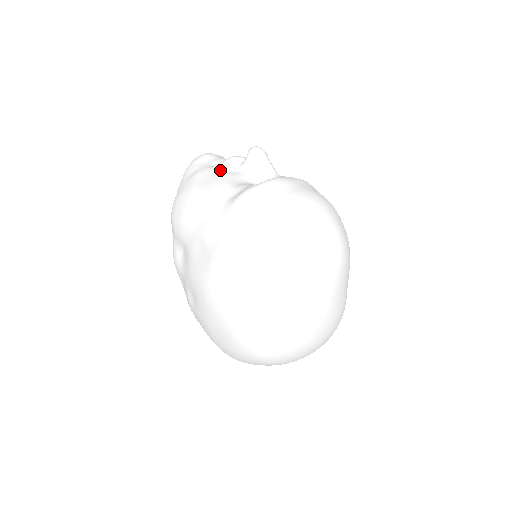
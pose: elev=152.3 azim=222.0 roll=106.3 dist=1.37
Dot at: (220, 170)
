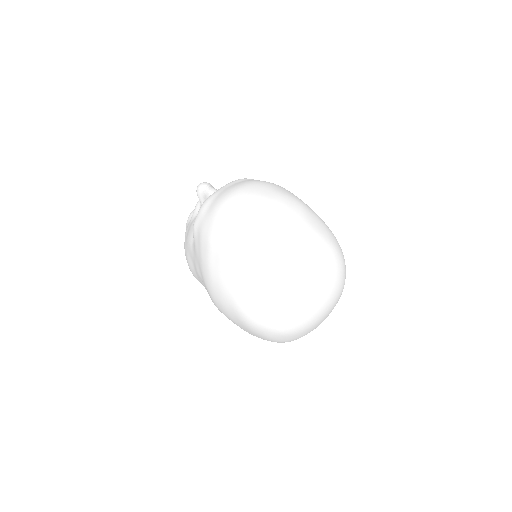
Dot at: (192, 220)
